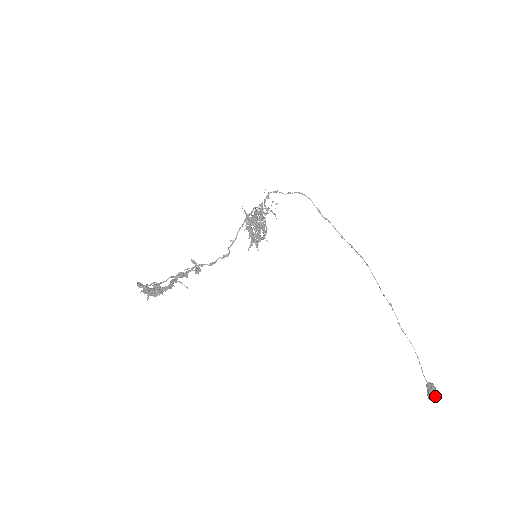
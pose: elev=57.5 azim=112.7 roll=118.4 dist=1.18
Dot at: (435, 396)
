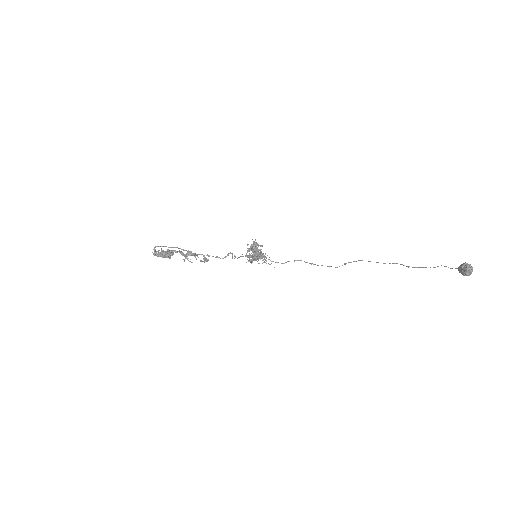
Dot at: (469, 265)
